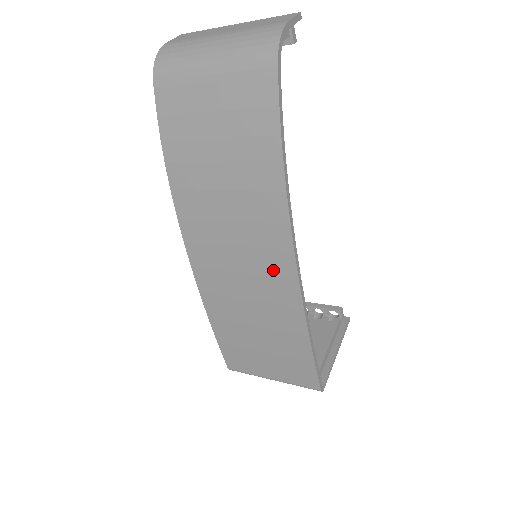
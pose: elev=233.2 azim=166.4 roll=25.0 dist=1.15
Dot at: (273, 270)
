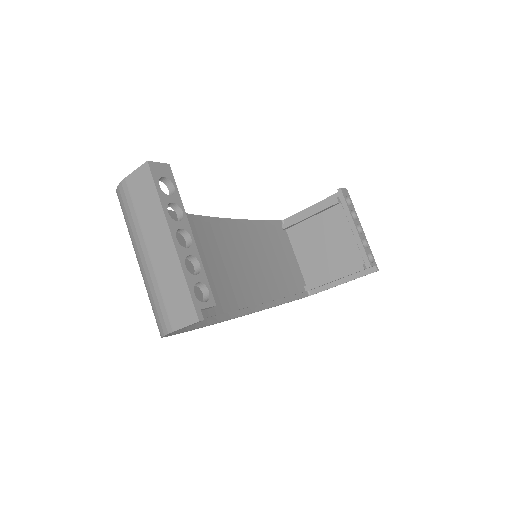
Dot at: occluded
